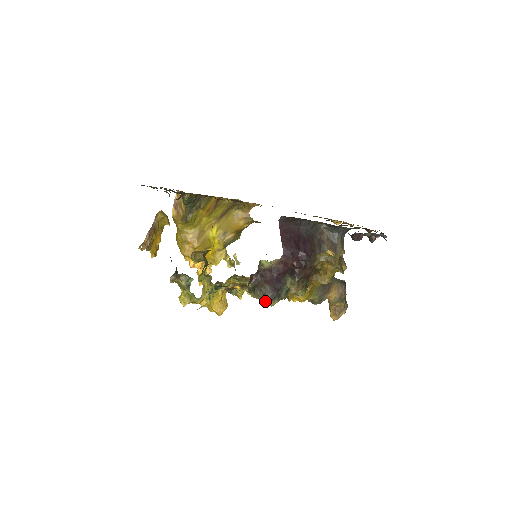
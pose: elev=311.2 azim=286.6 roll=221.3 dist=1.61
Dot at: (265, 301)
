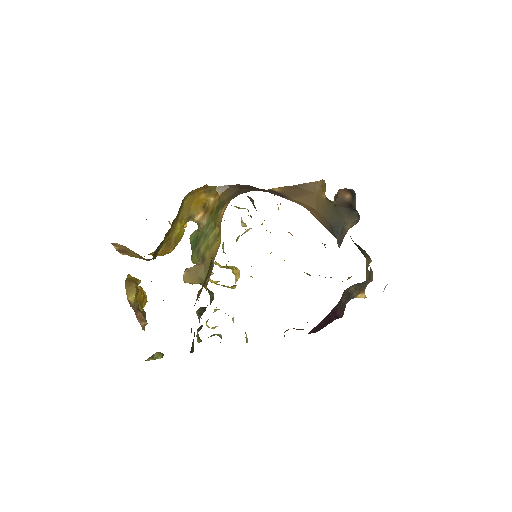
Dot at: occluded
